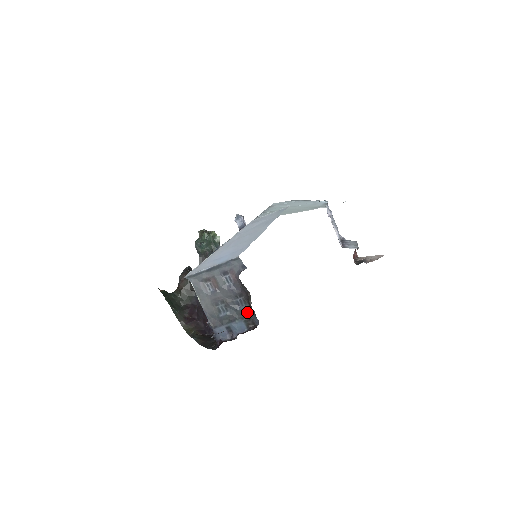
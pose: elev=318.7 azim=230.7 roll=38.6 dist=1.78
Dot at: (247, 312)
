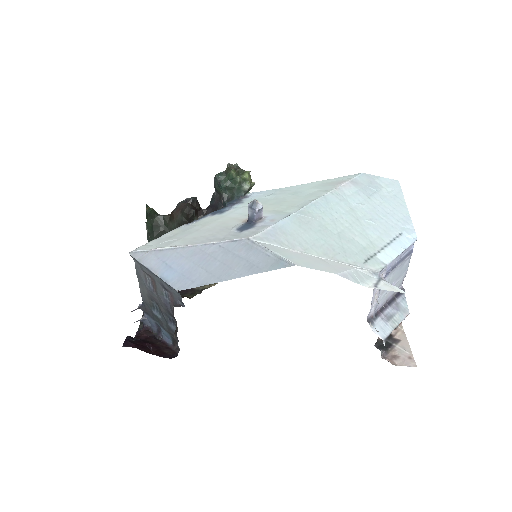
Dot at: occluded
